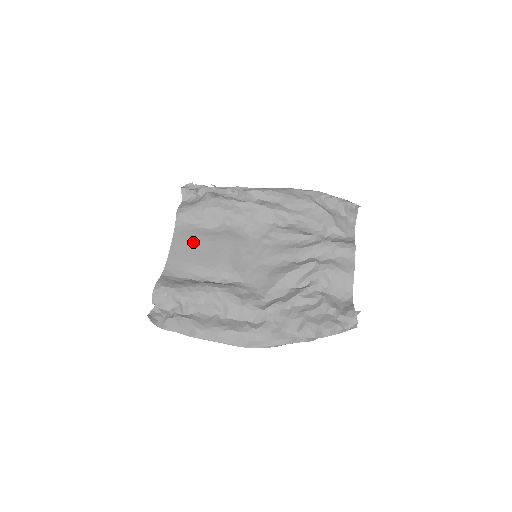
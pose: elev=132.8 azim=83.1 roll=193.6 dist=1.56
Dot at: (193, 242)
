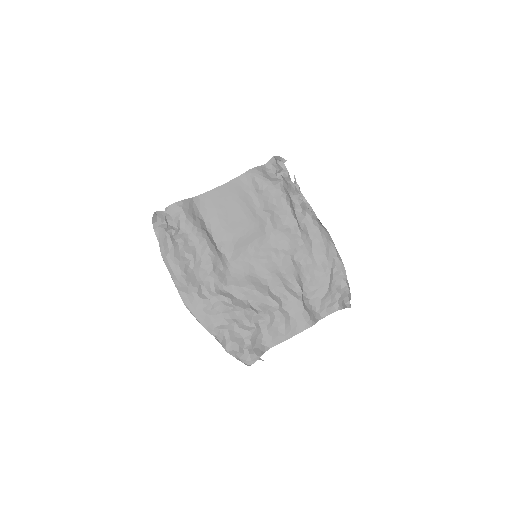
Dot at: (235, 201)
